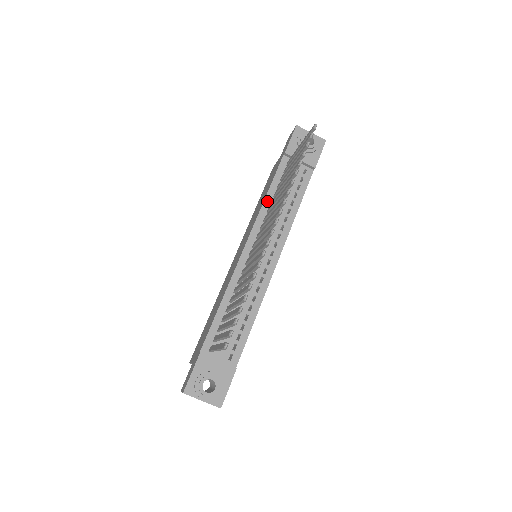
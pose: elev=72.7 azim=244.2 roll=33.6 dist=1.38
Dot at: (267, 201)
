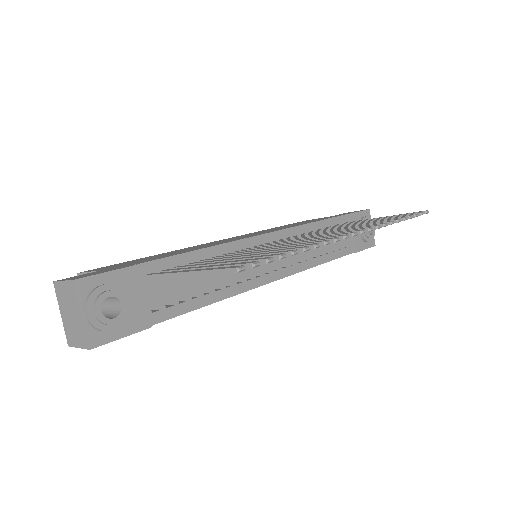
Dot at: (309, 227)
